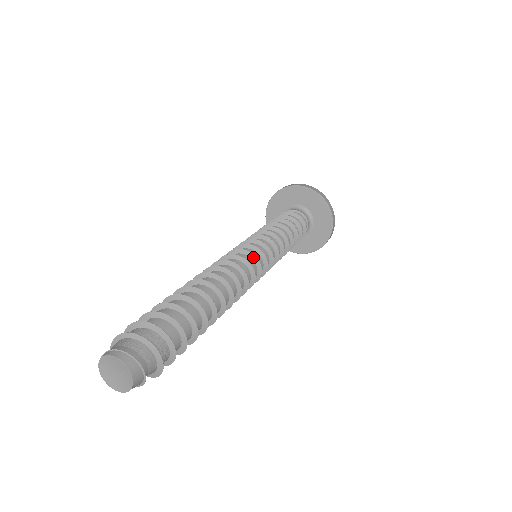
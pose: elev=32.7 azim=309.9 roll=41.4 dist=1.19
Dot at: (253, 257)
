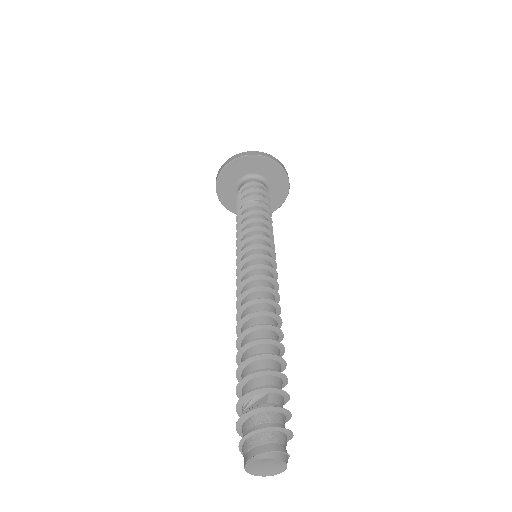
Dot at: (275, 275)
